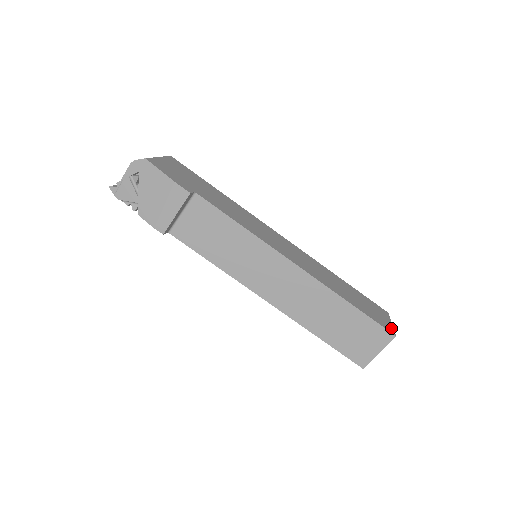
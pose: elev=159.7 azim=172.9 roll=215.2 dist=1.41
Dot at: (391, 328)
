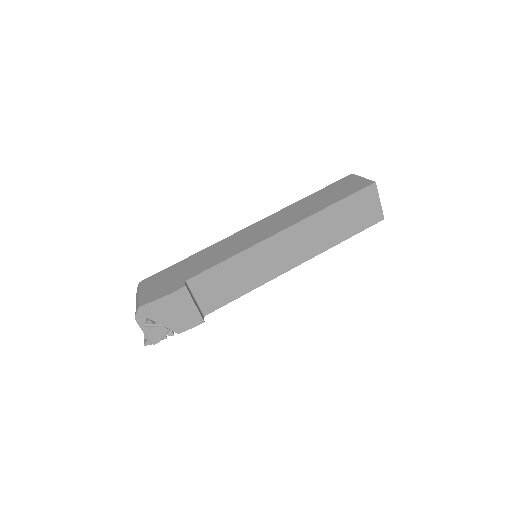
Dot at: (367, 181)
